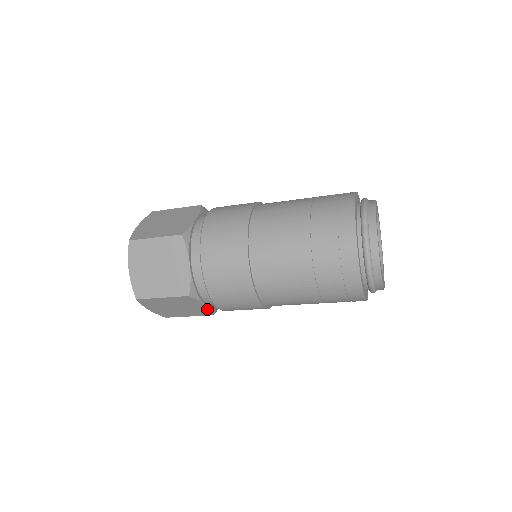
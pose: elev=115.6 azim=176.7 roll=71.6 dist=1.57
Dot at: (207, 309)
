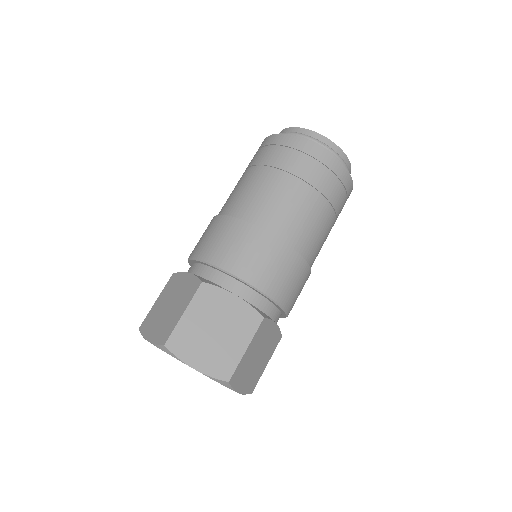
Dot at: (277, 330)
